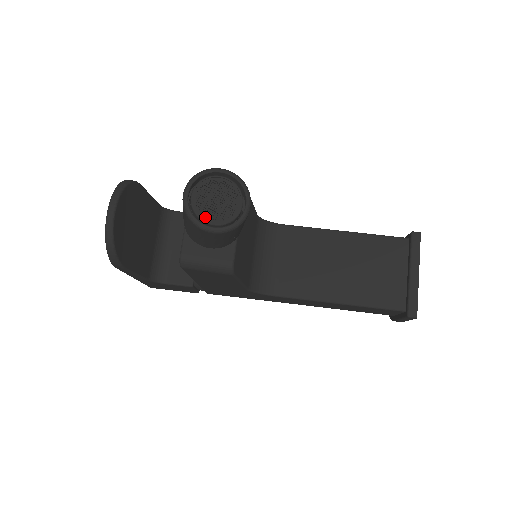
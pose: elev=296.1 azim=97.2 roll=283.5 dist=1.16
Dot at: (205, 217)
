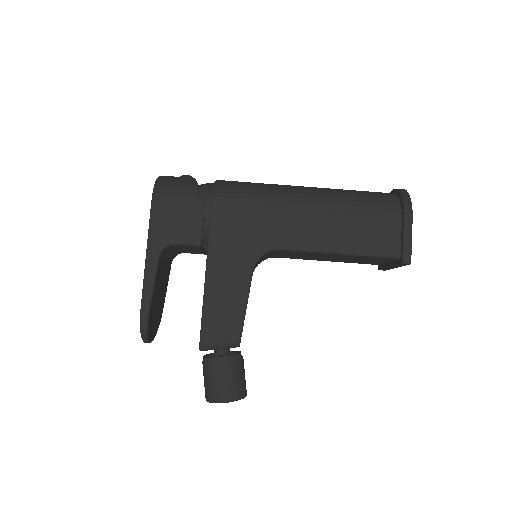
Dot at: occluded
